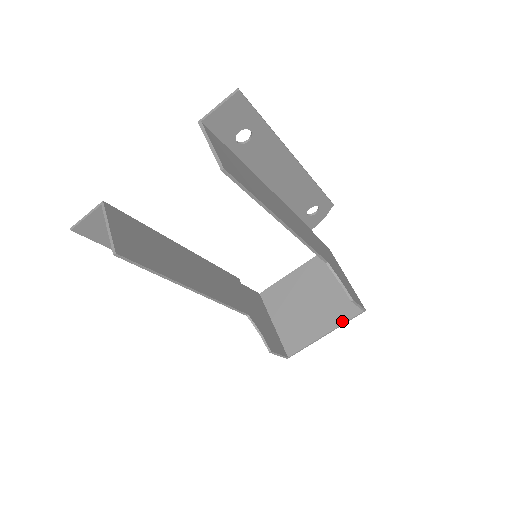
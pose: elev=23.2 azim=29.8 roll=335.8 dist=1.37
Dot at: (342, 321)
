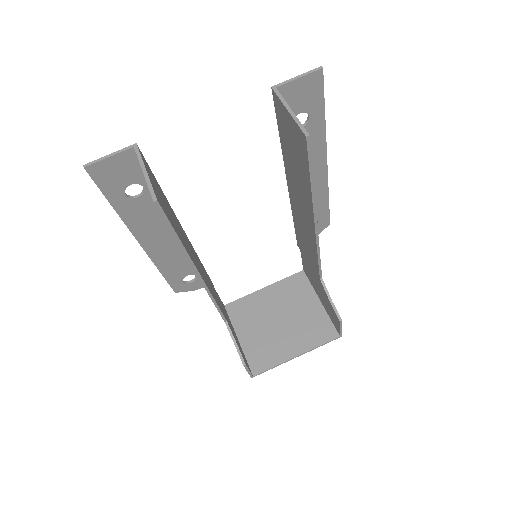
Dot at: (317, 344)
